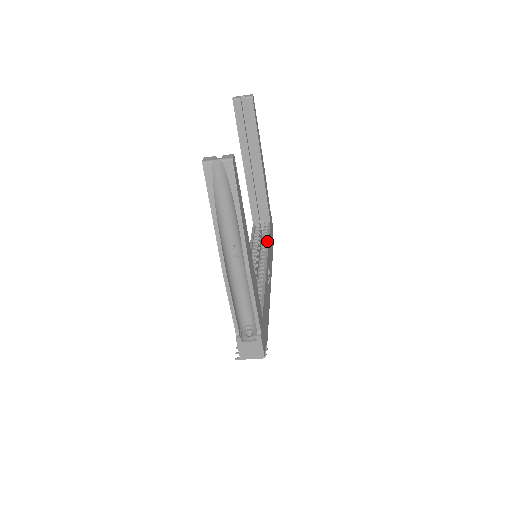
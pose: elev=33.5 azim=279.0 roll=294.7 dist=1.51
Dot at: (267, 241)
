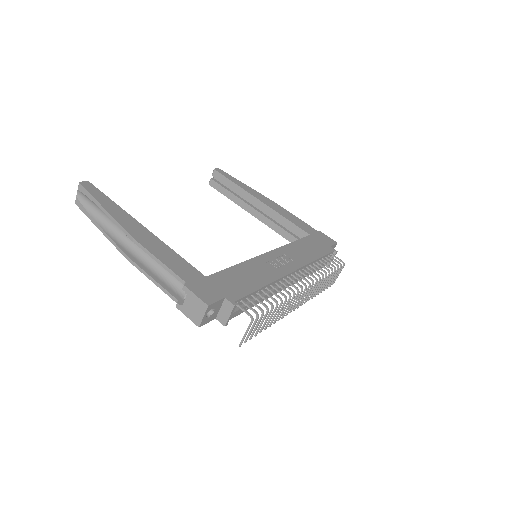
Dot at: (288, 244)
